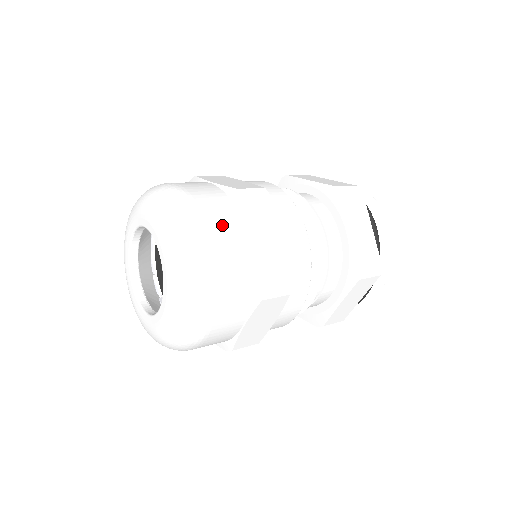
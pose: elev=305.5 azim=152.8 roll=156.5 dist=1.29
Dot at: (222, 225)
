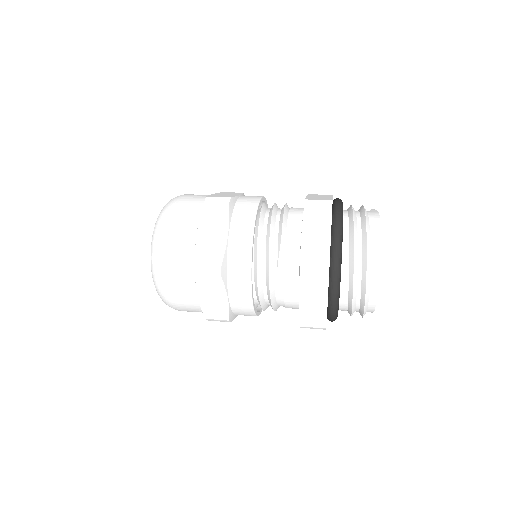
Dot at: (179, 285)
